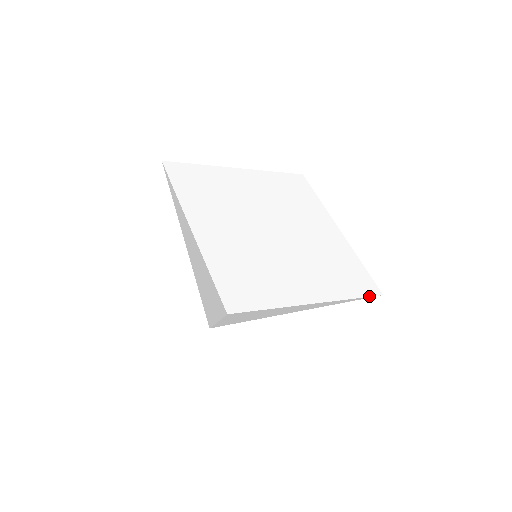
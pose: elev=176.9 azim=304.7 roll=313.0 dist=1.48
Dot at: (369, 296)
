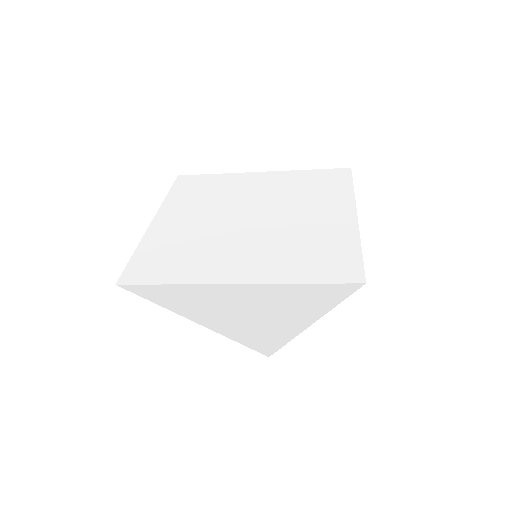
Dot at: (336, 283)
